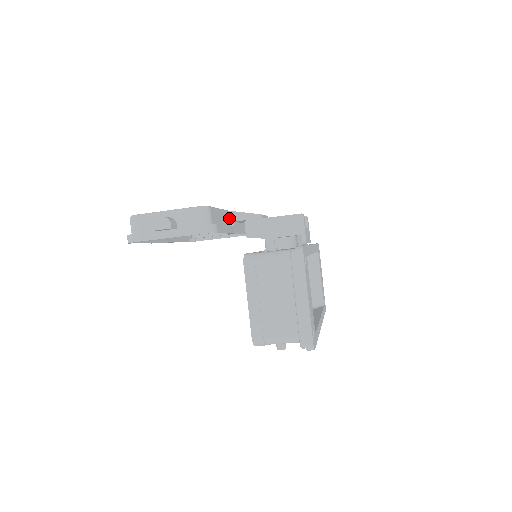
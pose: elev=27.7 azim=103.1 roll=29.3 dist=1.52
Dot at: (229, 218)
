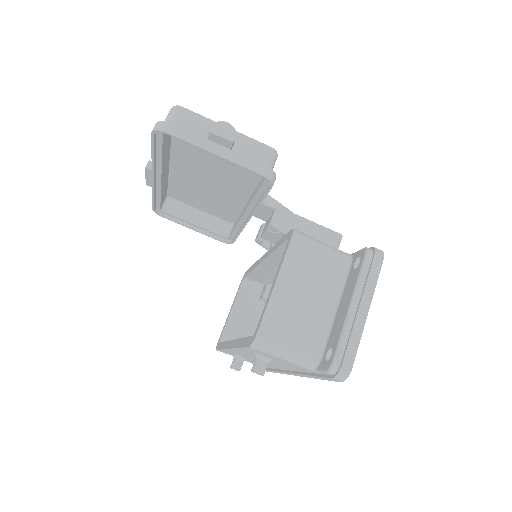
Dot at: occluded
